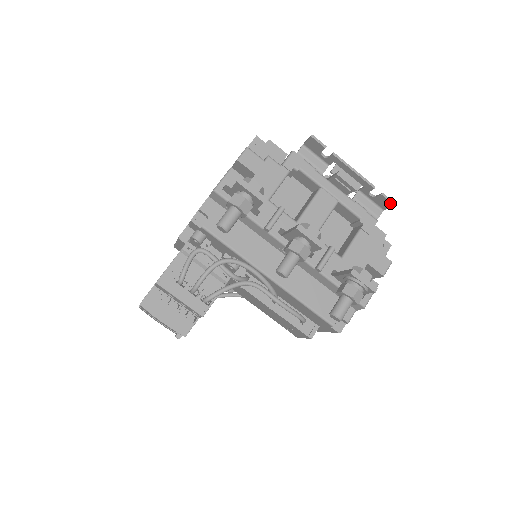
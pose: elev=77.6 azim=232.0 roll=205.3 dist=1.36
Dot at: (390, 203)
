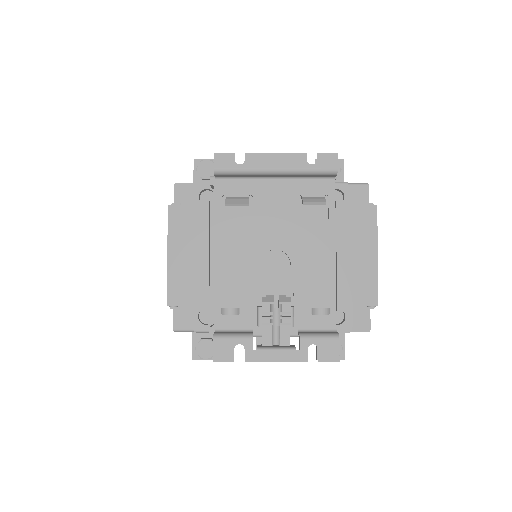
Dot at: (333, 359)
